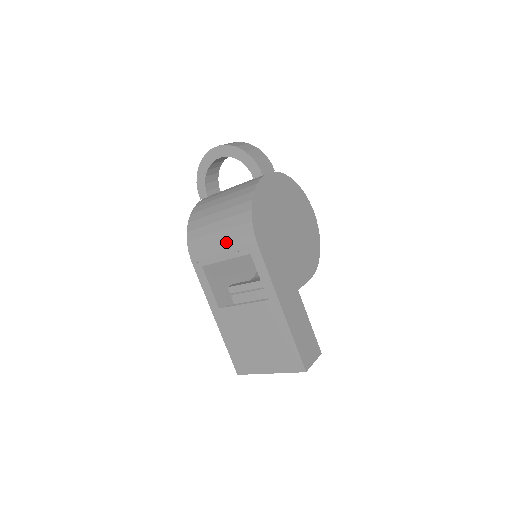
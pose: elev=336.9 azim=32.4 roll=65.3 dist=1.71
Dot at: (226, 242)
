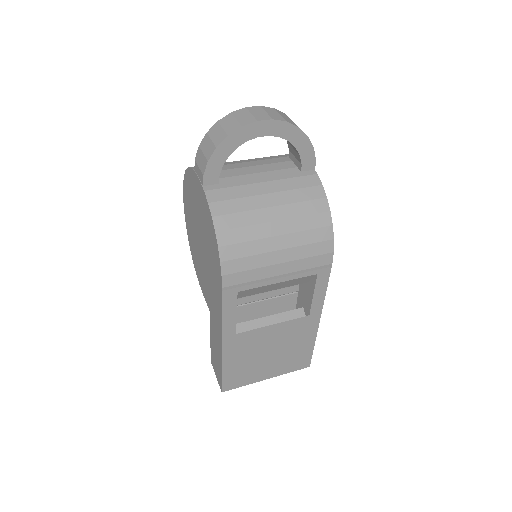
Dot at: (291, 263)
